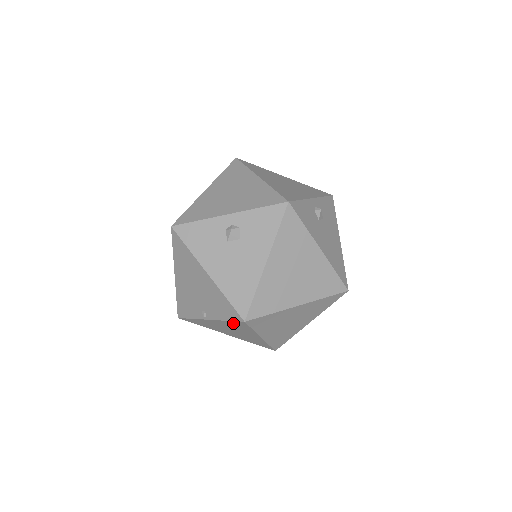
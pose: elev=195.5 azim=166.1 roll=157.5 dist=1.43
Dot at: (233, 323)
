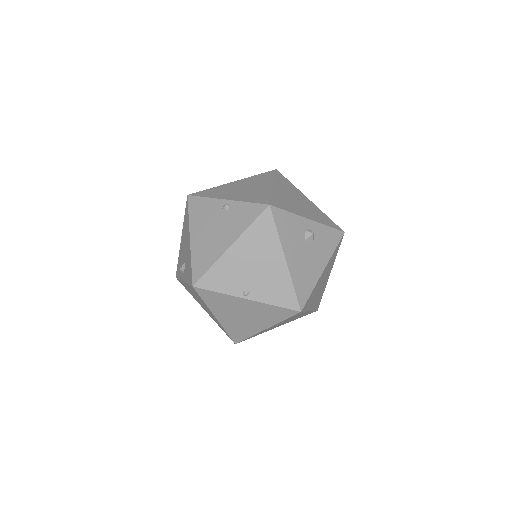
Dot at: (277, 310)
